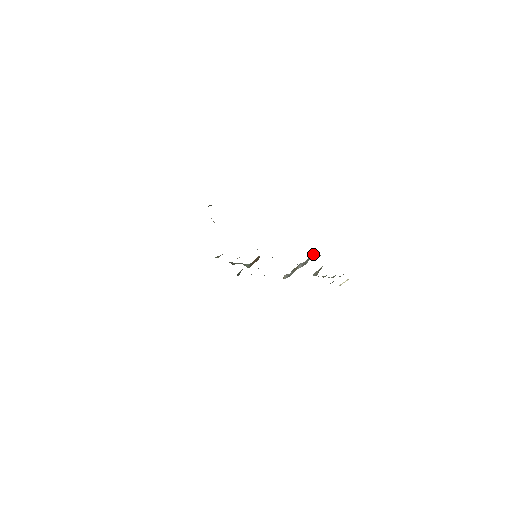
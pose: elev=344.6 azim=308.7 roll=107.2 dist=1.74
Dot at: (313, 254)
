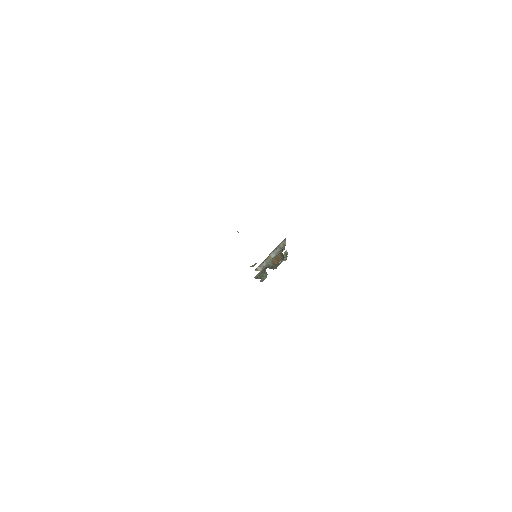
Dot at: (283, 242)
